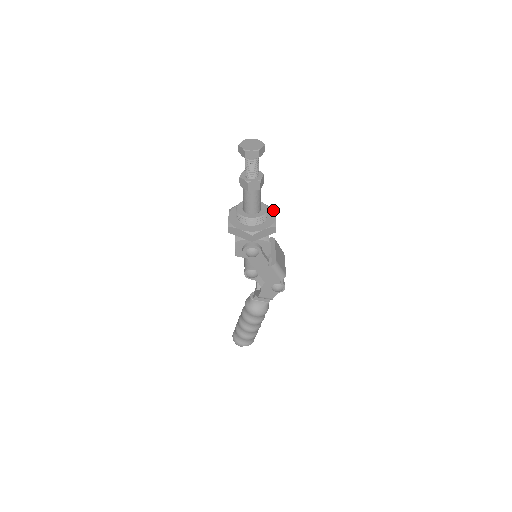
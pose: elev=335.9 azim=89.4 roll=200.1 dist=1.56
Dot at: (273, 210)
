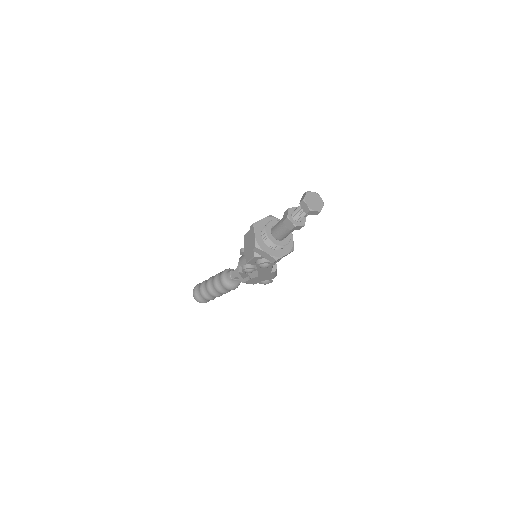
Dot at: occluded
